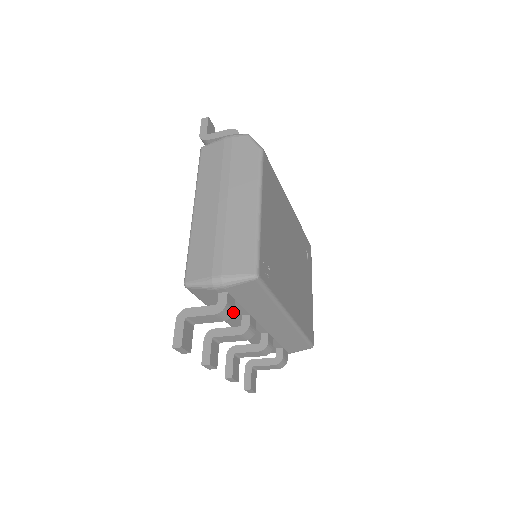
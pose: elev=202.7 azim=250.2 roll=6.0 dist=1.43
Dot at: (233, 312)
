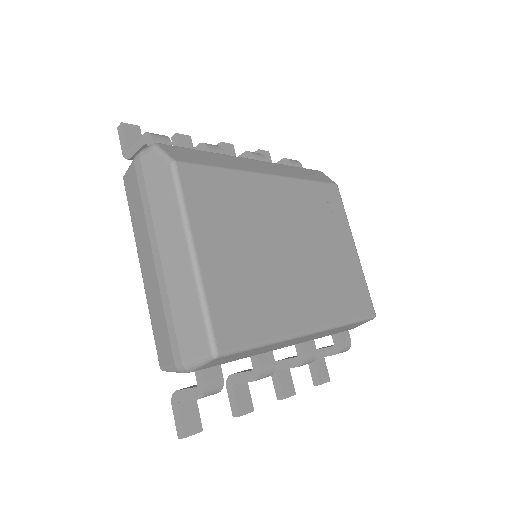
Dot at: (222, 382)
